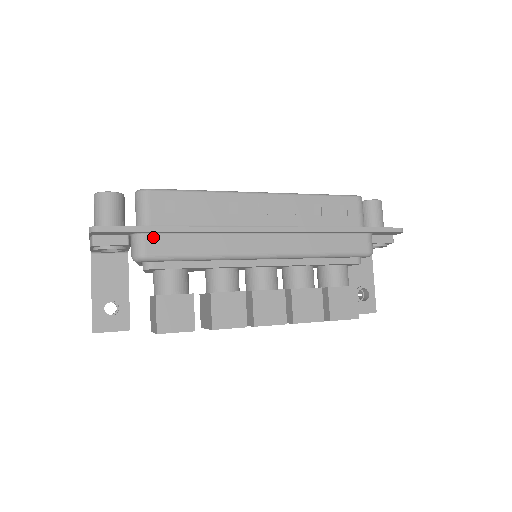
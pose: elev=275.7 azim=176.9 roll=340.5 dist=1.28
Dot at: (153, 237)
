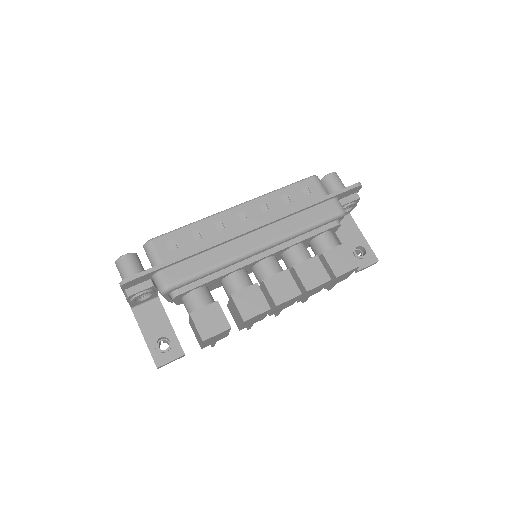
Dot at: (168, 271)
